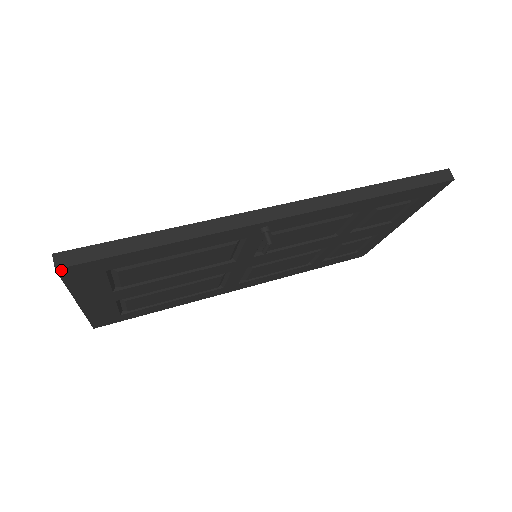
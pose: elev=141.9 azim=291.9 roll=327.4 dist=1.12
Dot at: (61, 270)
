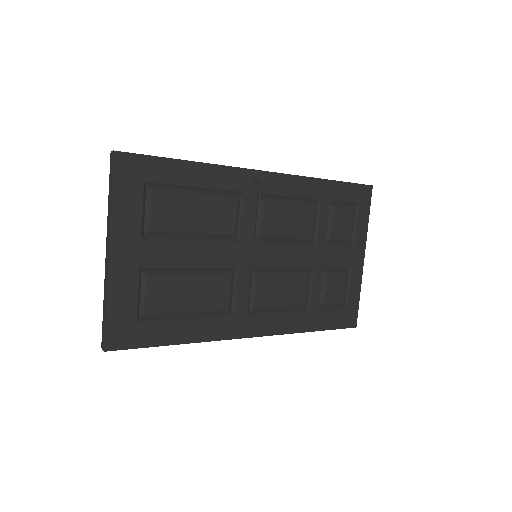
Dot at: (117, 155)
